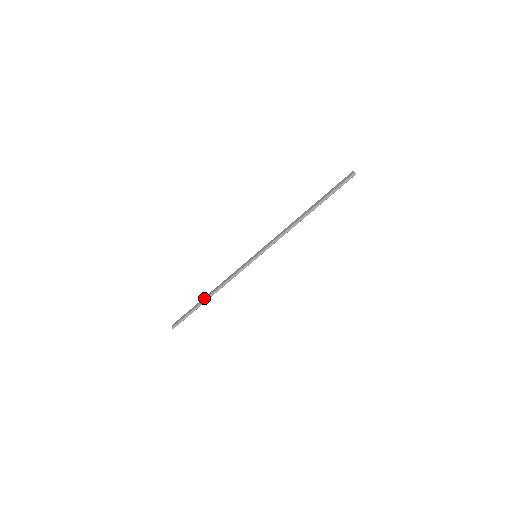
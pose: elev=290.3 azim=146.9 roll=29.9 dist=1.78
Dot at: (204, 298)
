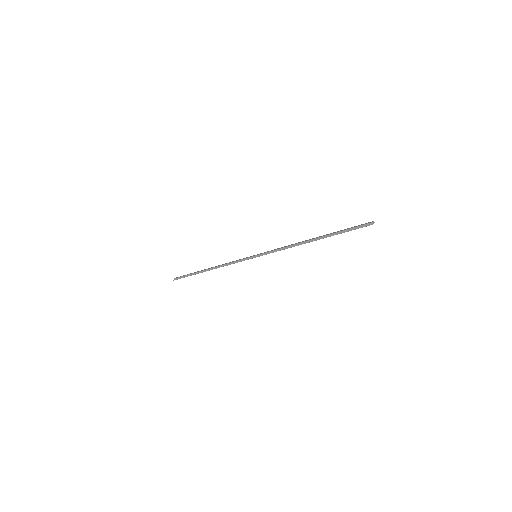
Dot at: (205, 269)
